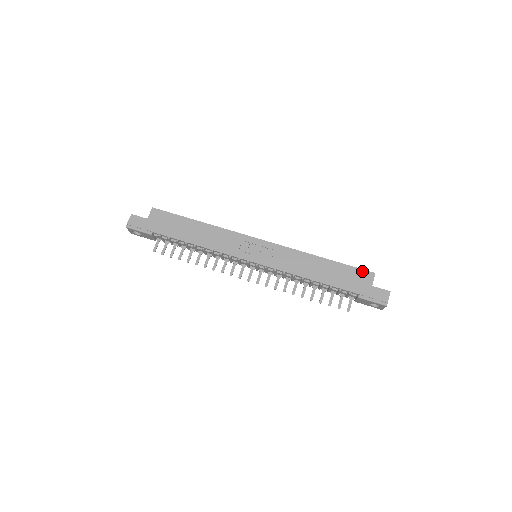
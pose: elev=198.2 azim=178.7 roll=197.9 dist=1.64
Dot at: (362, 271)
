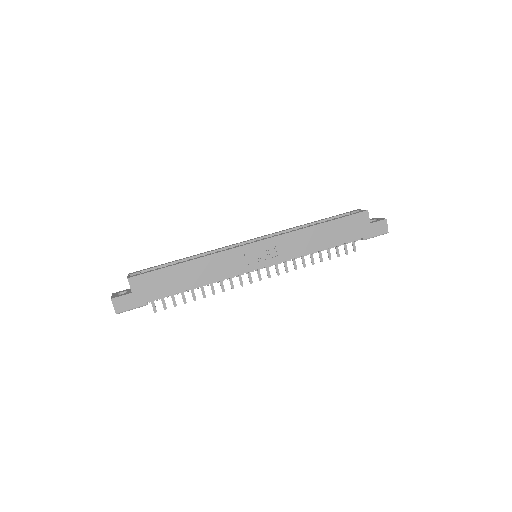
Dot at: (357, 215)
